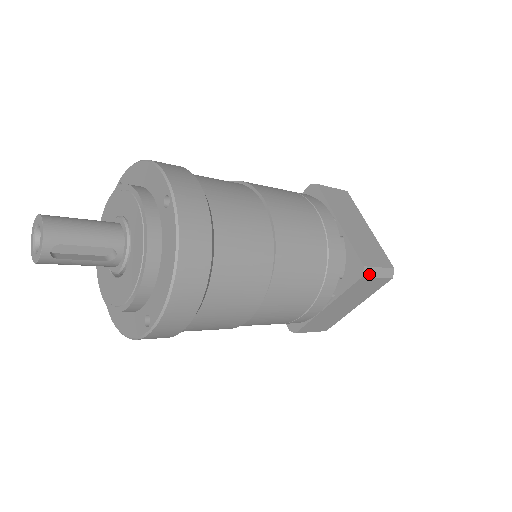
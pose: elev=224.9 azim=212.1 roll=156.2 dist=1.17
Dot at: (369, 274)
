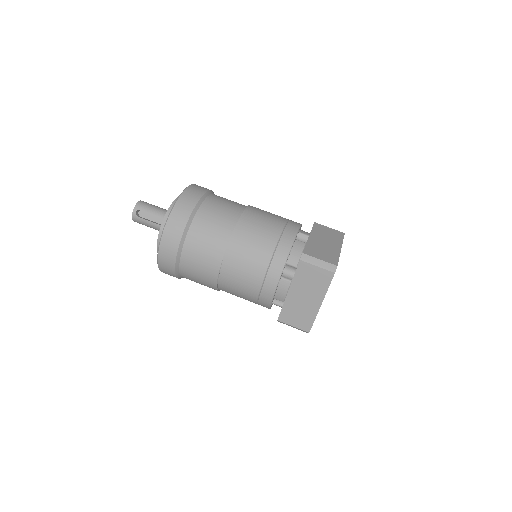
Dot at: (307, 260)
